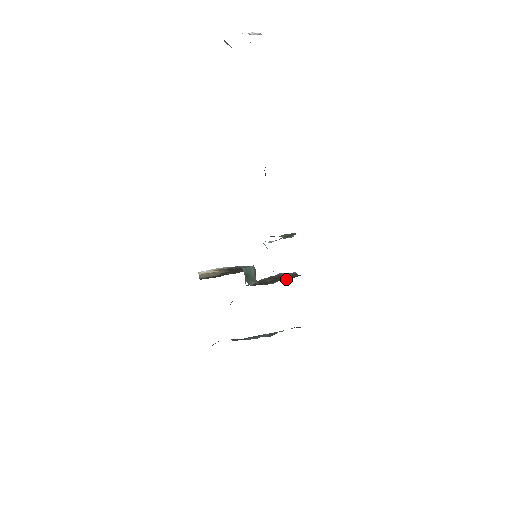
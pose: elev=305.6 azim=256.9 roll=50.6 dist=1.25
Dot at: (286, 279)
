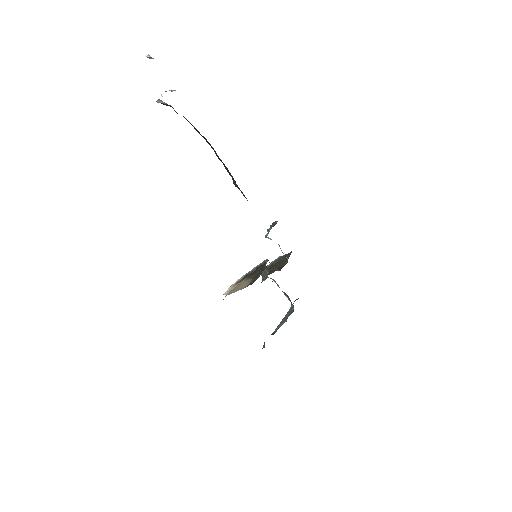
Dot at: occluded
